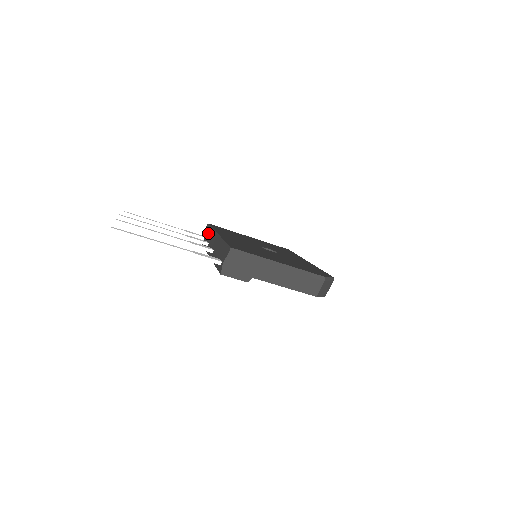
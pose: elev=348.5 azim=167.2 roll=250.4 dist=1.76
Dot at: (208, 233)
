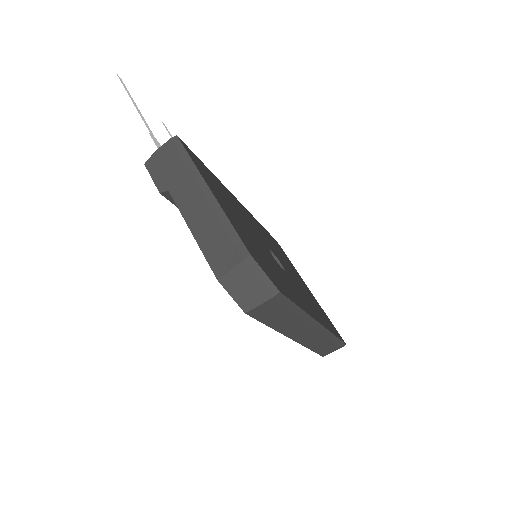
Dot at: occluded
